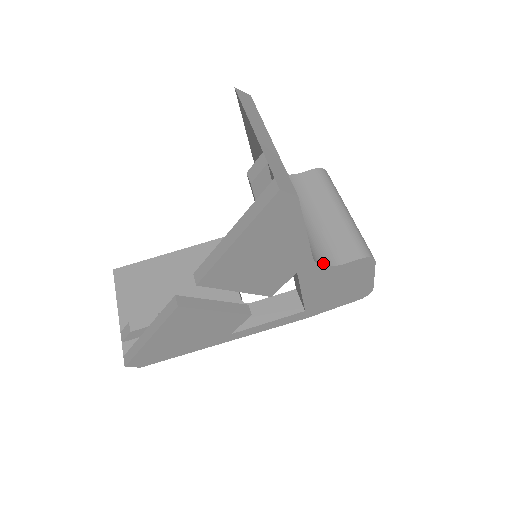
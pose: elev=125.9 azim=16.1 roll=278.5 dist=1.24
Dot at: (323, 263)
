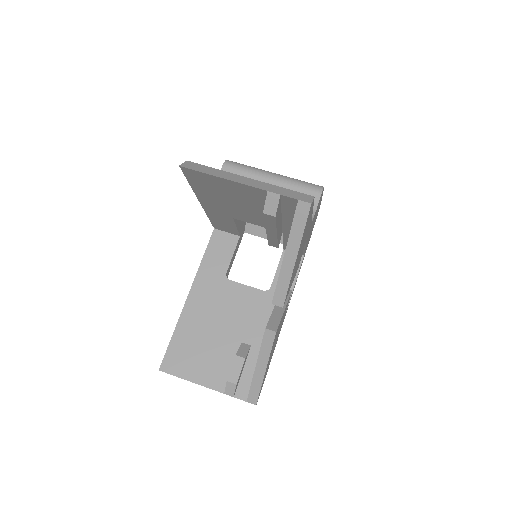
Dot at: occluded
